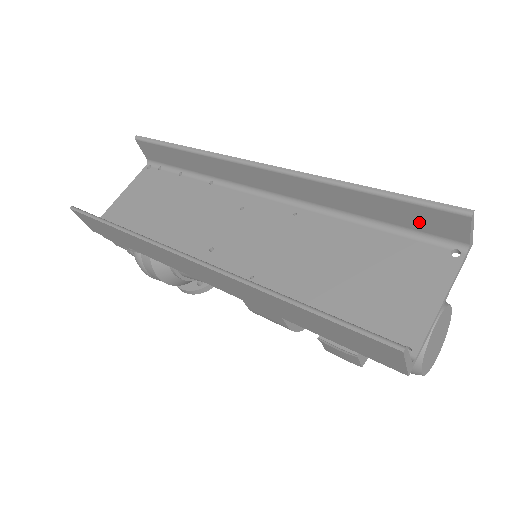
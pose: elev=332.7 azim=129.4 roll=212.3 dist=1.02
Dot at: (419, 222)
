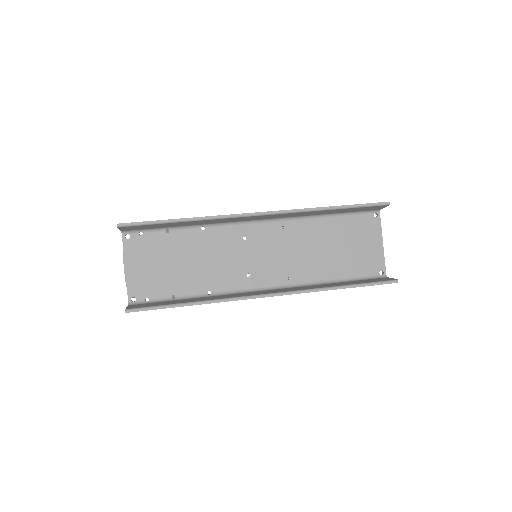
Dot at: (360, 210)
